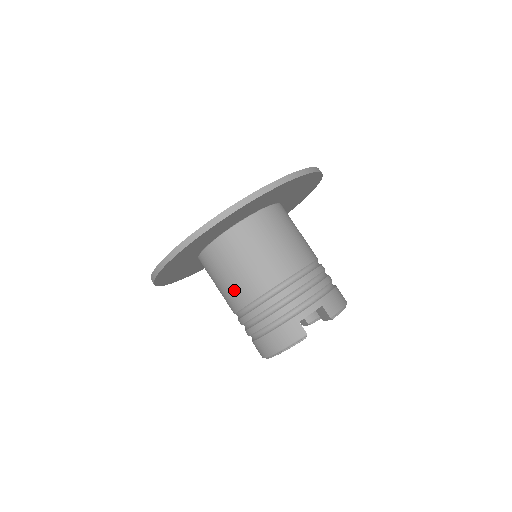
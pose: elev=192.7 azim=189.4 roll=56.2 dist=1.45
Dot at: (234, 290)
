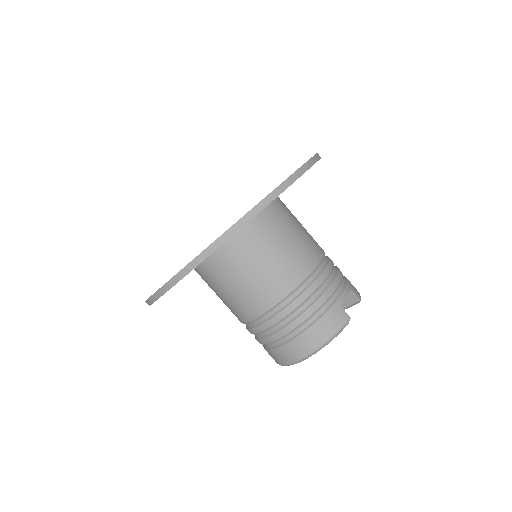
Dot at: (265, 285)
